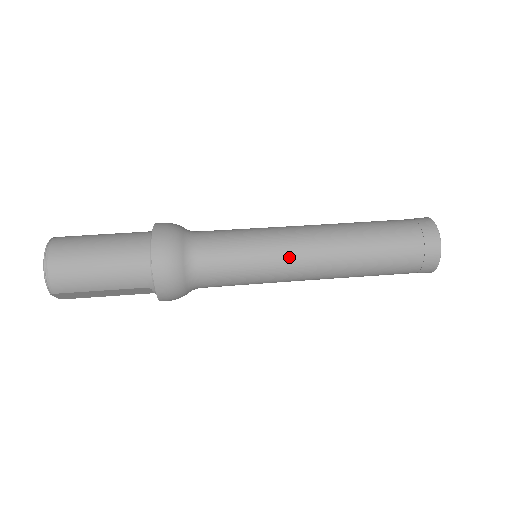
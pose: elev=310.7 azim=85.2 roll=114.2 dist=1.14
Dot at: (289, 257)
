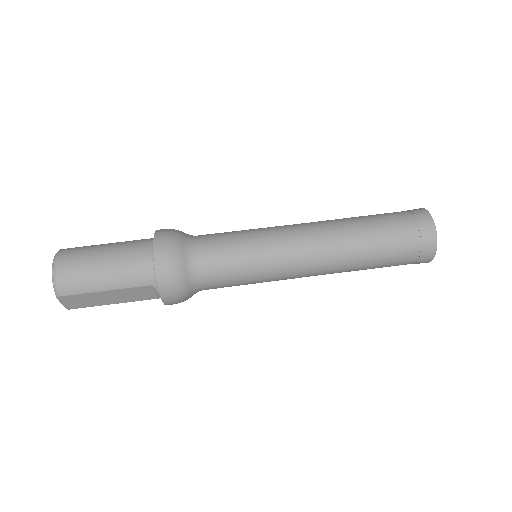
Dot at: (286, 246)
